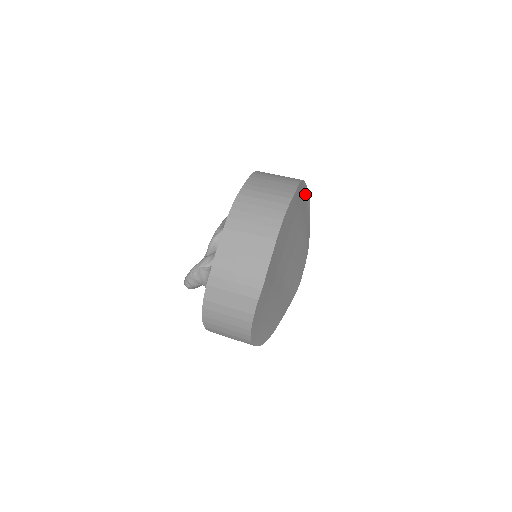
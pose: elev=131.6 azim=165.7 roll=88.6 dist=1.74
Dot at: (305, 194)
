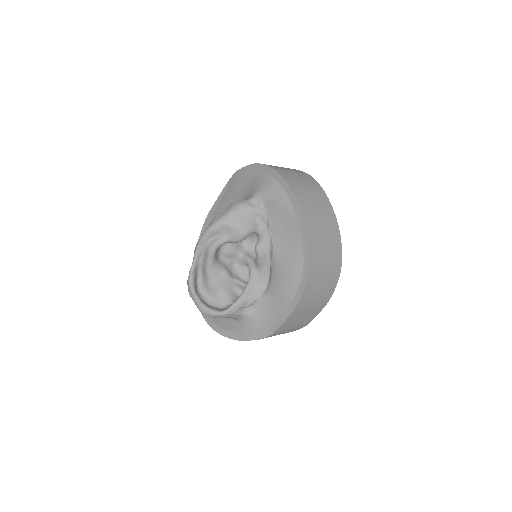
Dot at: occluded
